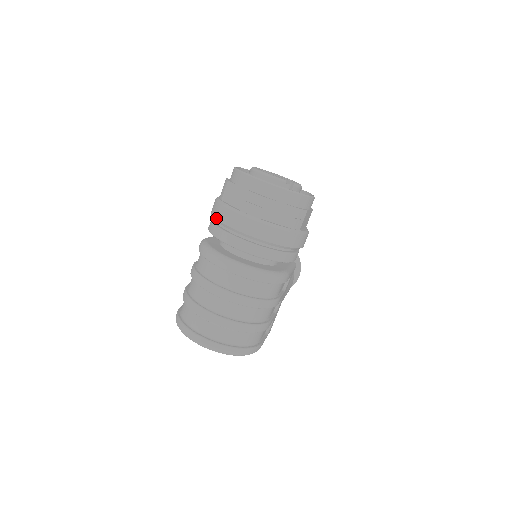
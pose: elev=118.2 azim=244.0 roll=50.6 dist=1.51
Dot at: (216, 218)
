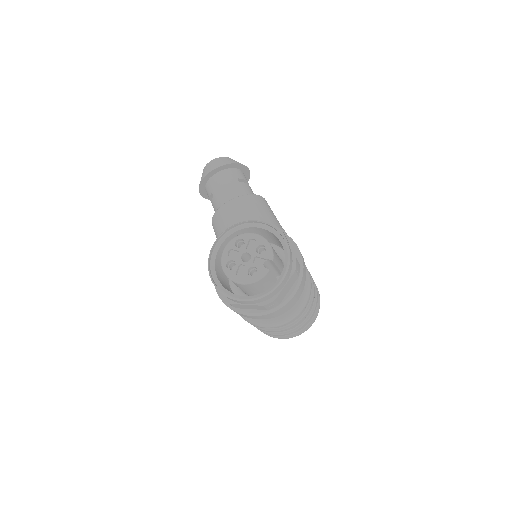
Dot at: occluded
